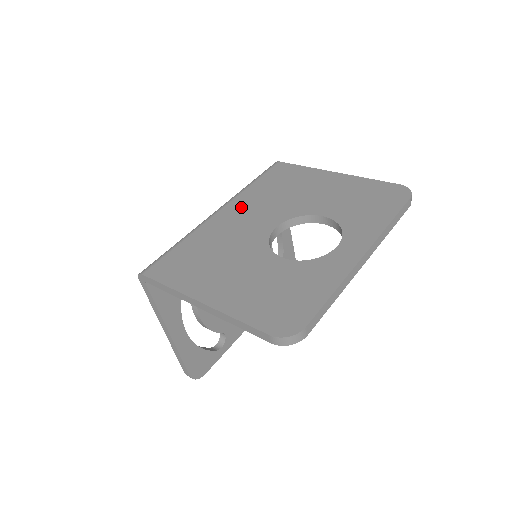
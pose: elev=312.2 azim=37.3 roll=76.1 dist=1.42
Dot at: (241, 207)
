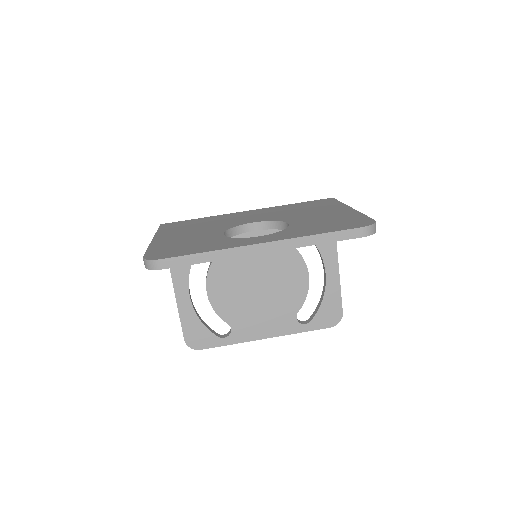
Dot at: (260, 211)
